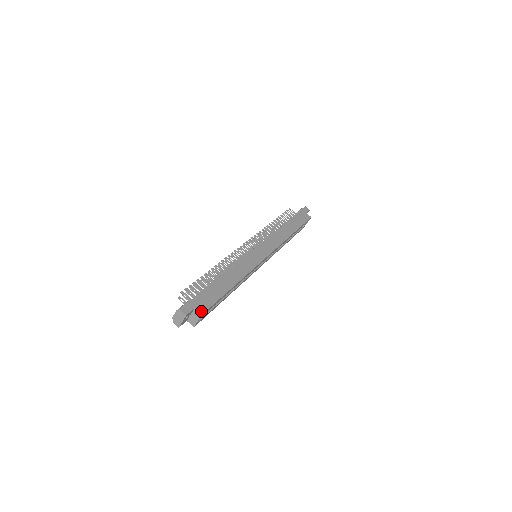
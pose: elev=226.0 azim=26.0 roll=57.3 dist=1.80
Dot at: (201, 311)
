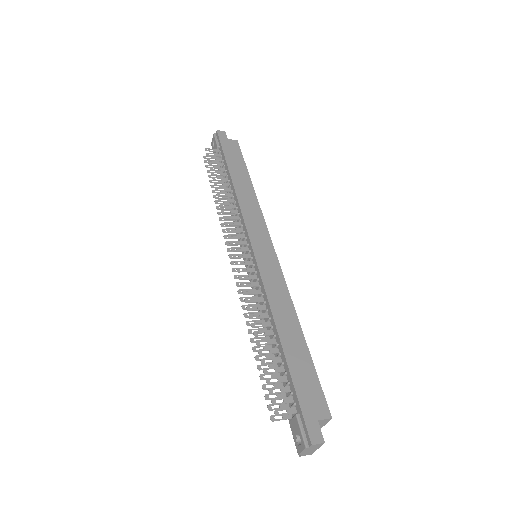
Dot at: (326, 414)
